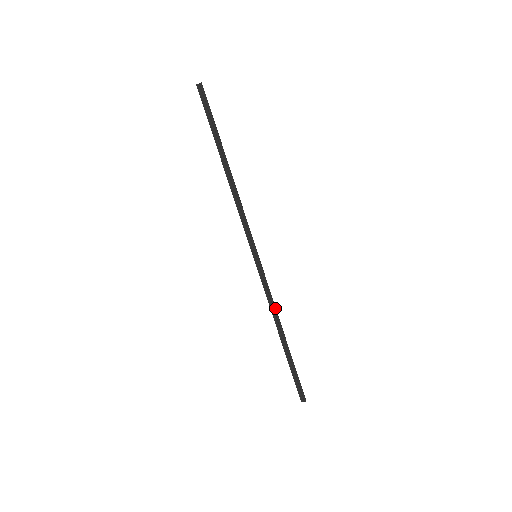
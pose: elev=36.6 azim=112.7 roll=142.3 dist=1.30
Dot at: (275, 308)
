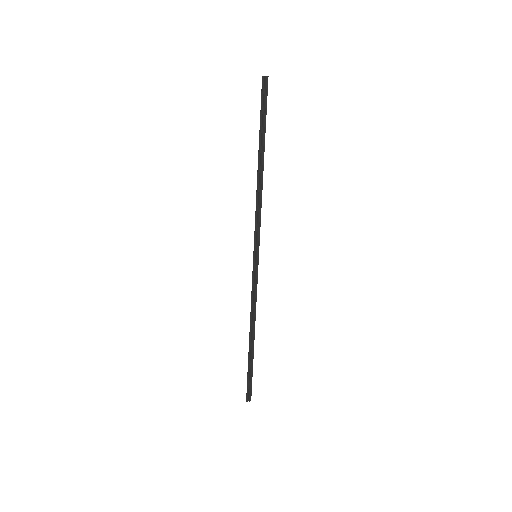
Dot at: (255, 309)
